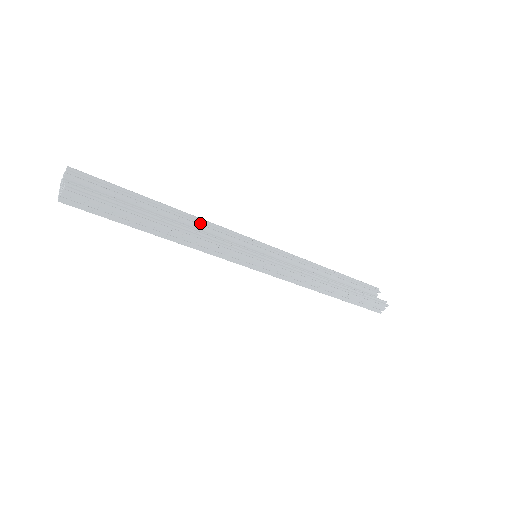
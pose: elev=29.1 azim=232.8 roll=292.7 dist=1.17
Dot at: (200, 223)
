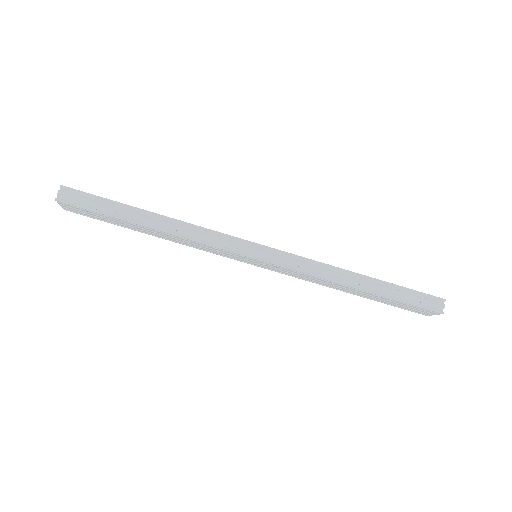
Dot at: occluded
